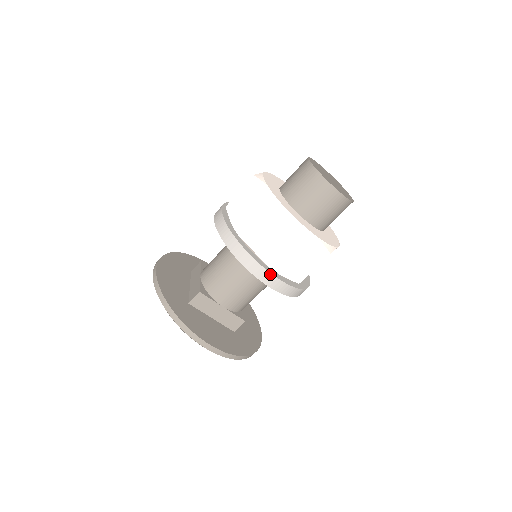
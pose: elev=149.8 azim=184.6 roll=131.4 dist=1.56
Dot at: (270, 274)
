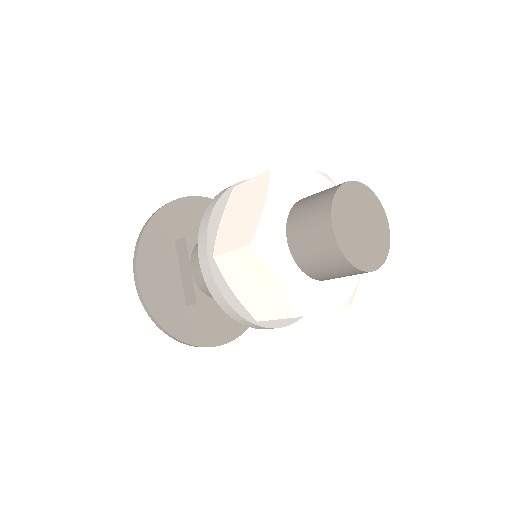
Dot at: occluded
